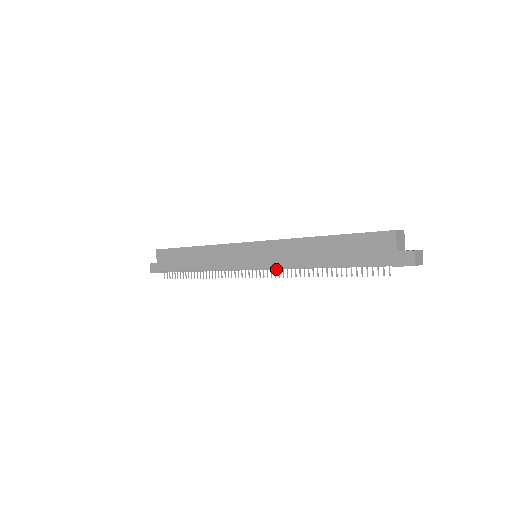
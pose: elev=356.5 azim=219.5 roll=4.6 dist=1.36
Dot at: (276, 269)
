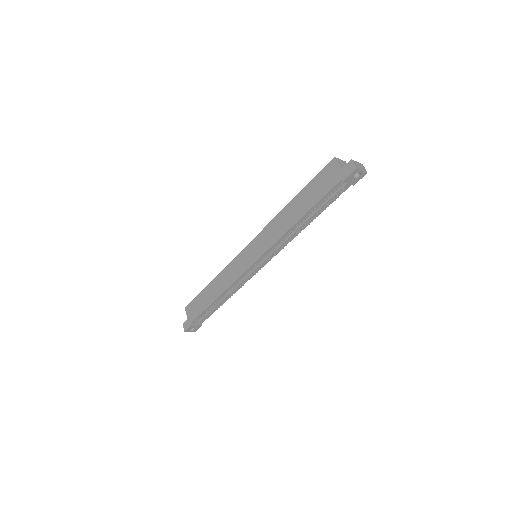
Dot at: (272, 253)
